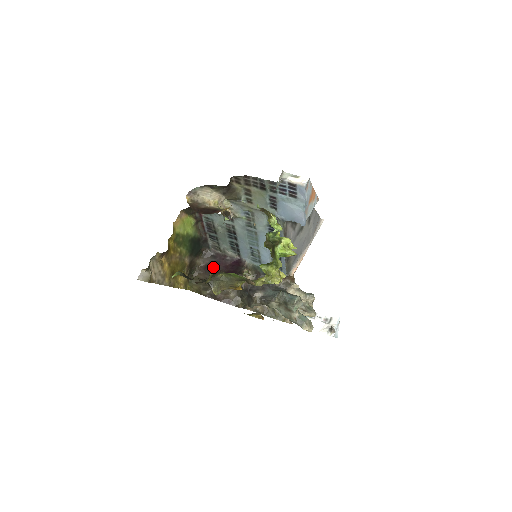
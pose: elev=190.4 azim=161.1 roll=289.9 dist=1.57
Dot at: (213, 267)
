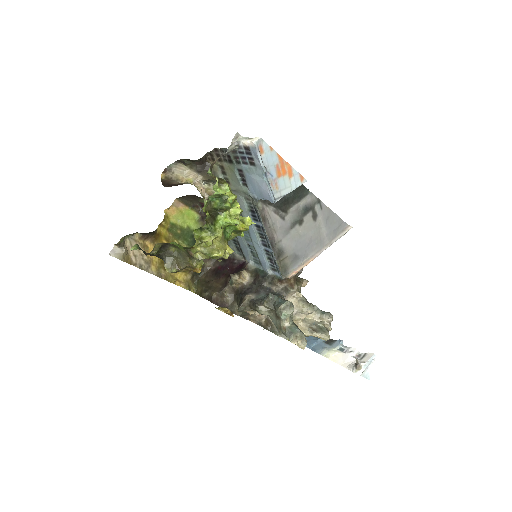
Dot at: (220, 270)
